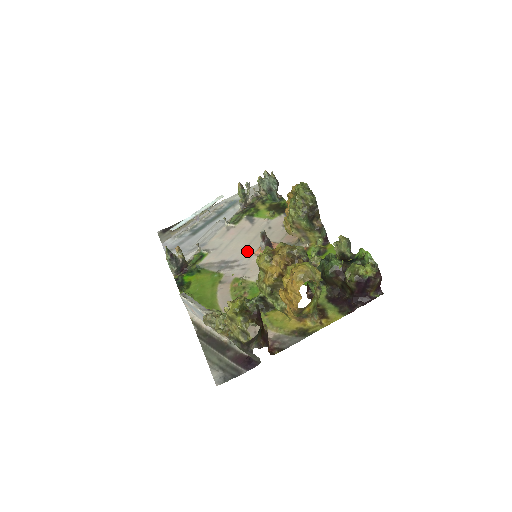
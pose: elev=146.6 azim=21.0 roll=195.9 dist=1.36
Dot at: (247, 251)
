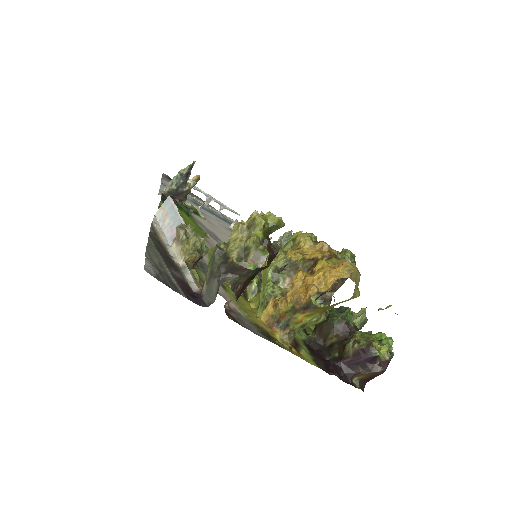
Dot at: occluded
